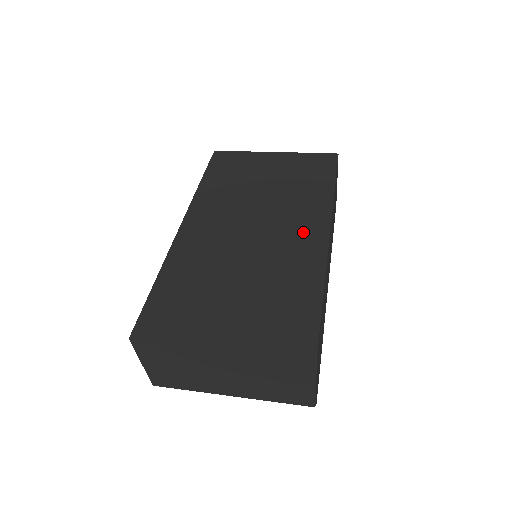
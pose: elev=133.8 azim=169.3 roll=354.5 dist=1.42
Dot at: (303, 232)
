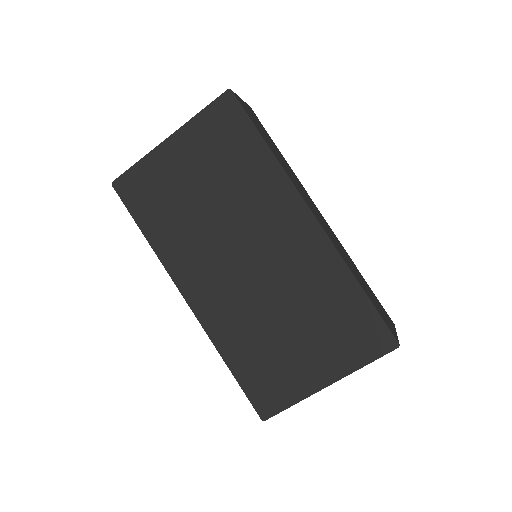
Dot at: (290, 230)
